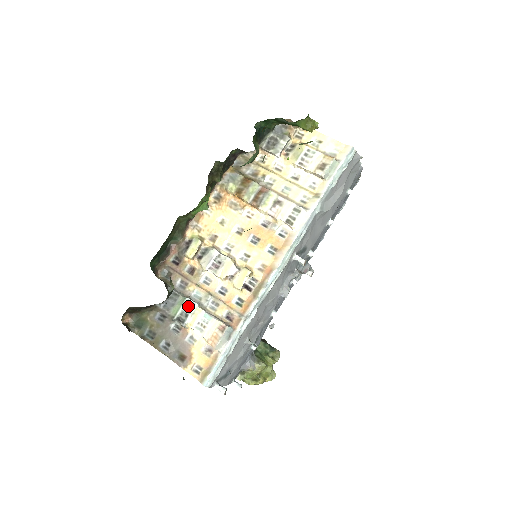
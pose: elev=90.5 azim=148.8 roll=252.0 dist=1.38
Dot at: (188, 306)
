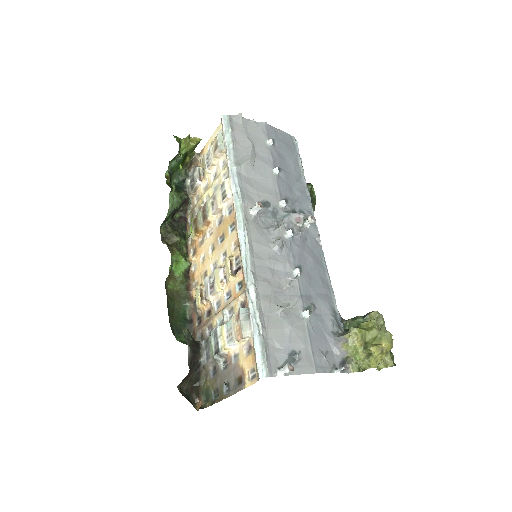
Dot at: (214, 335)
